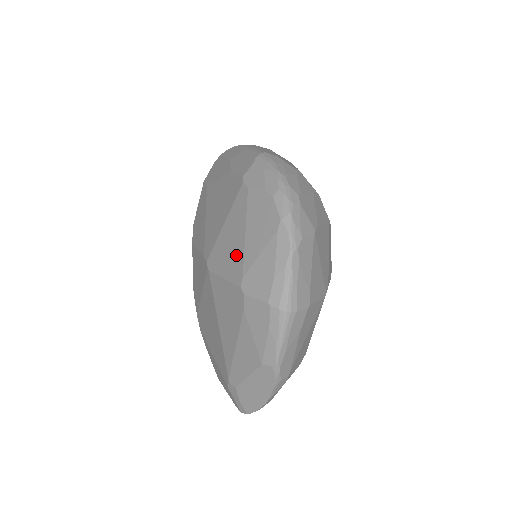
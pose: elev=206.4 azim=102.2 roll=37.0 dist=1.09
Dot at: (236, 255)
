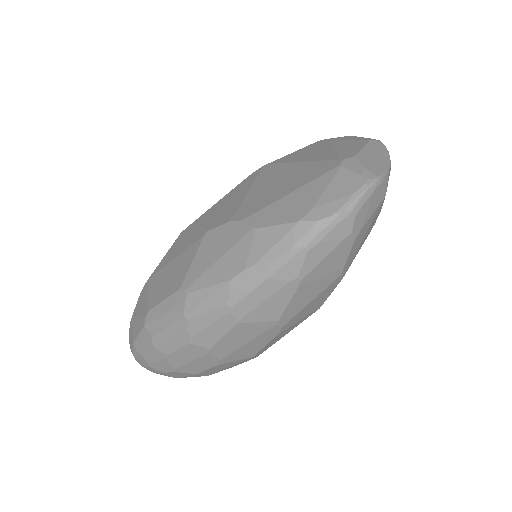
Dot at: occluded
